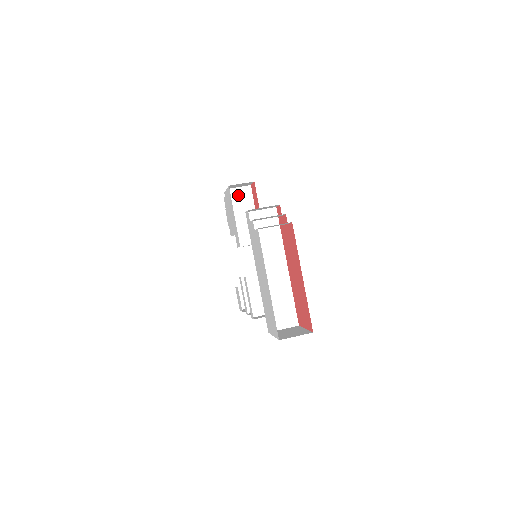
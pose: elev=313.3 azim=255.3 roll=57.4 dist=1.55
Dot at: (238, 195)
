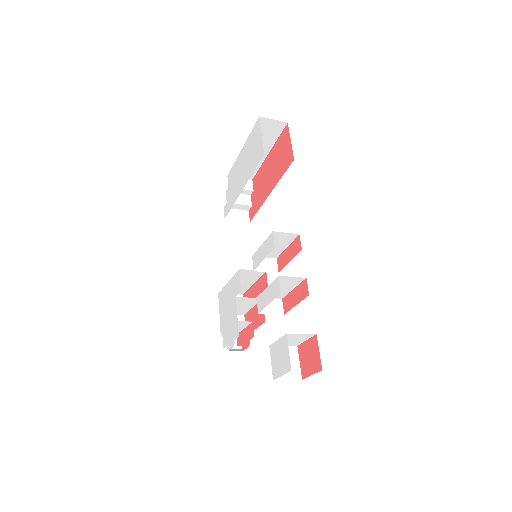
Dot at: occluded
